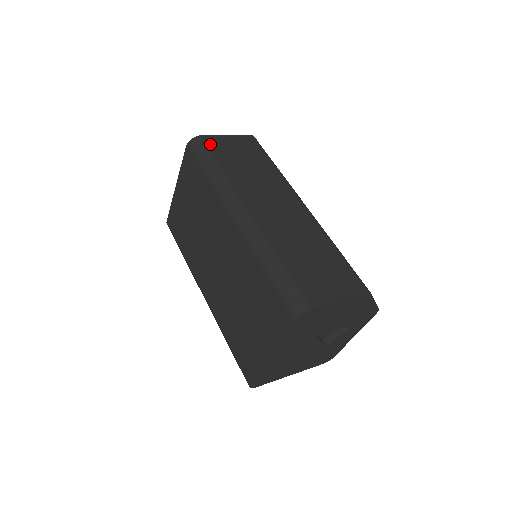
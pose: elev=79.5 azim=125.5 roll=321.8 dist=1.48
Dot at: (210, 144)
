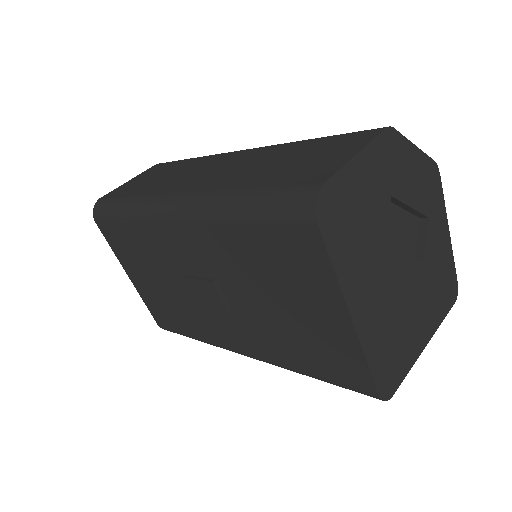
Dot at: (112, 195)
